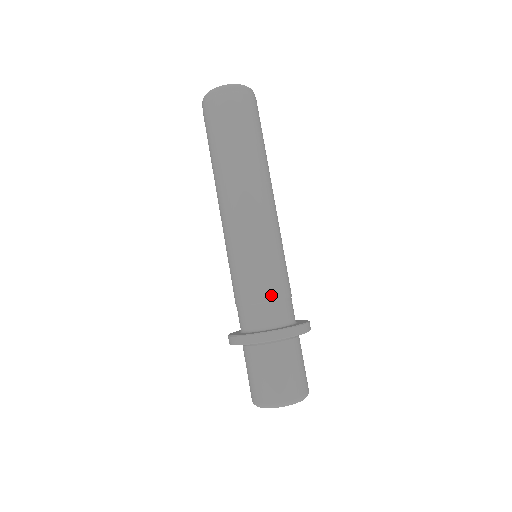
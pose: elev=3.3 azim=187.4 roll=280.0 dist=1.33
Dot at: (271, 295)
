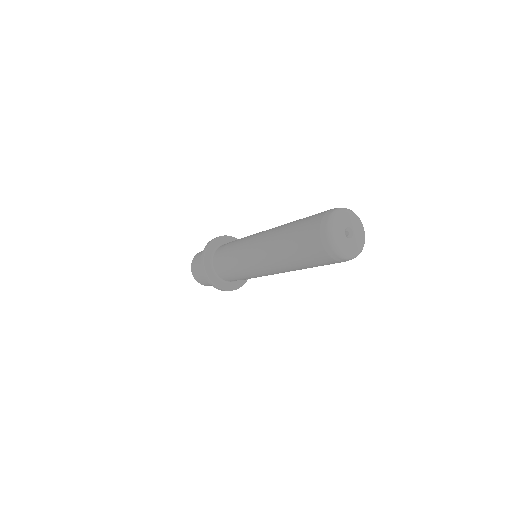
Dot at: (232, 277)
